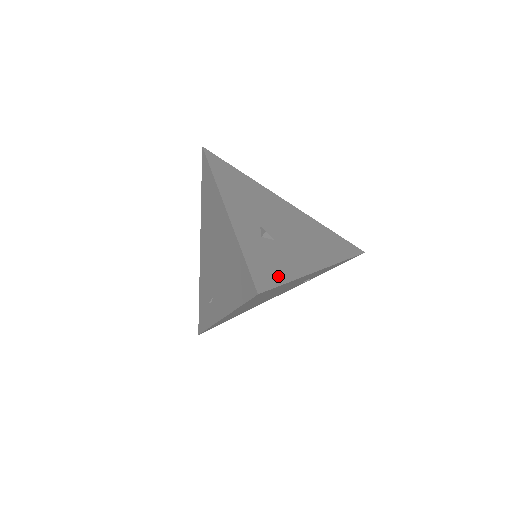
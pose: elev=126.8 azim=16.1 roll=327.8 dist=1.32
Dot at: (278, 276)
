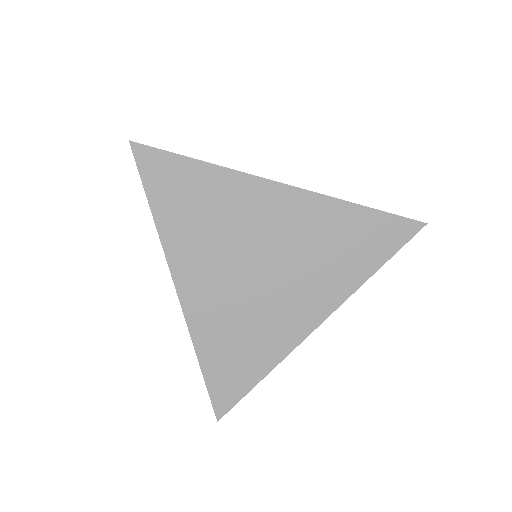
Dot at: occluded
